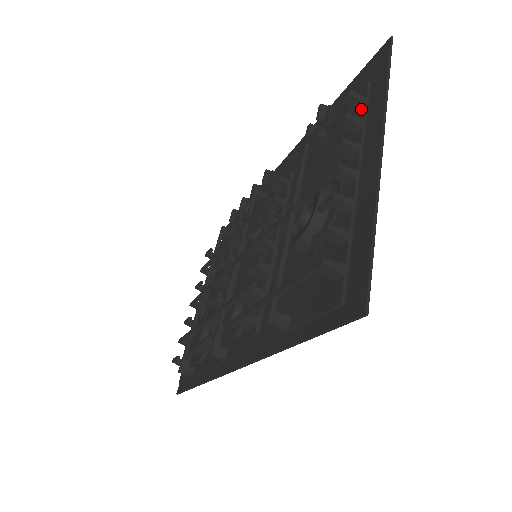
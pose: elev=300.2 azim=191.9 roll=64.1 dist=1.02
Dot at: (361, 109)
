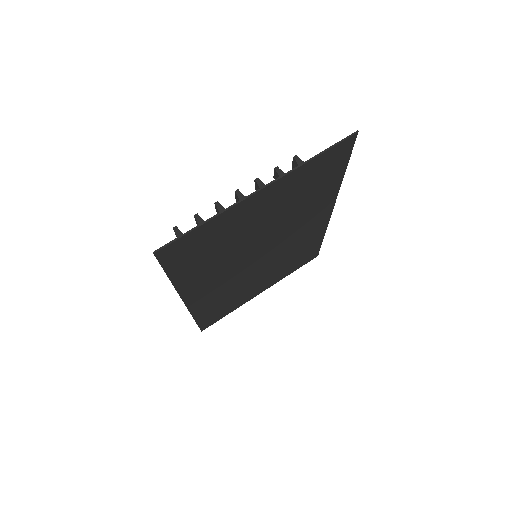
Dot at: occluded
